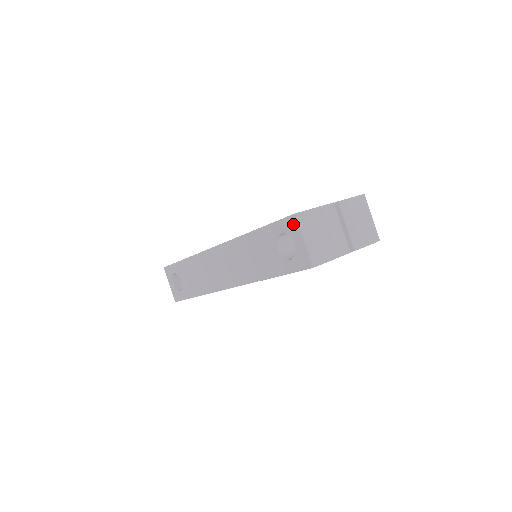
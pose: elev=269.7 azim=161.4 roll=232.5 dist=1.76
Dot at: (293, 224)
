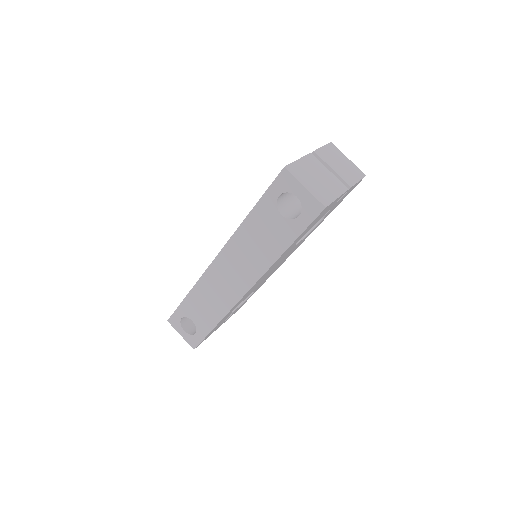
Dot at: (287, 178)
